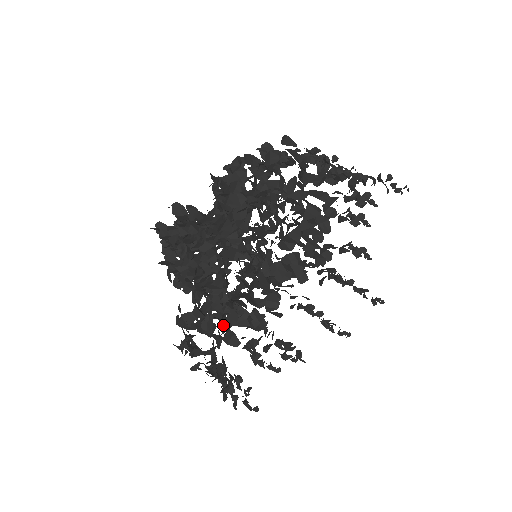
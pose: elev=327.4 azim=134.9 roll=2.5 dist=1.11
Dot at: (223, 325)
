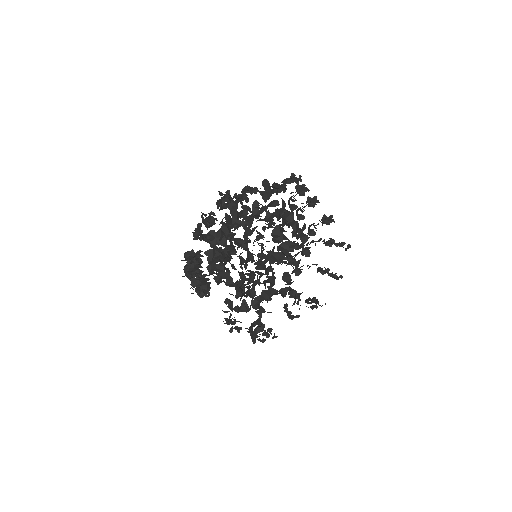
Dot at: (251, 303)
